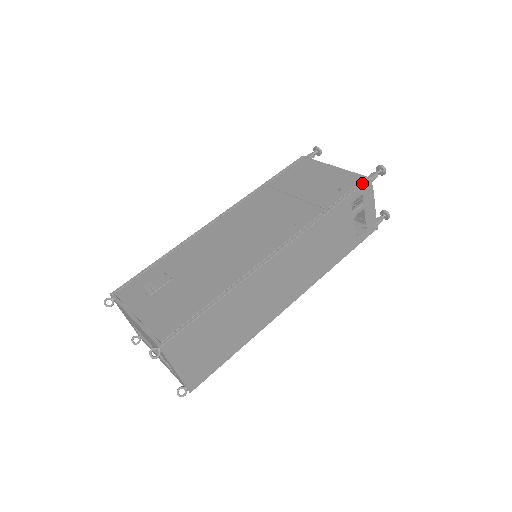
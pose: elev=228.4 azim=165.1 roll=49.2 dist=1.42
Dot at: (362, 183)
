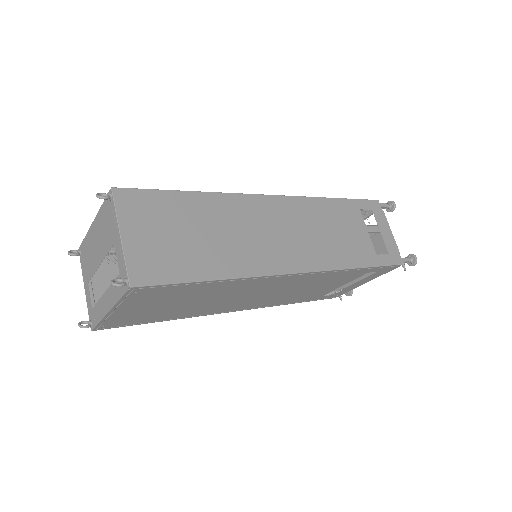
Dot at: (369, 200)
